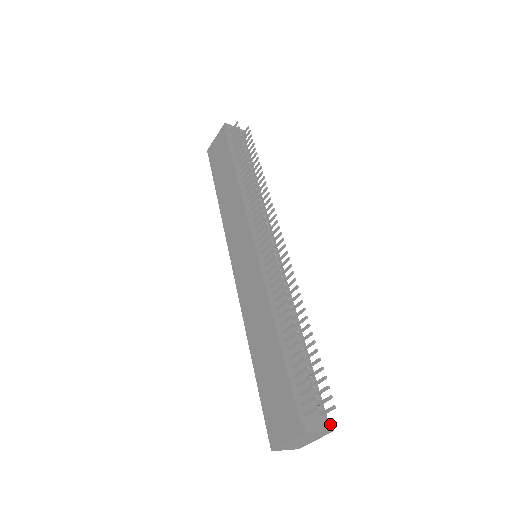
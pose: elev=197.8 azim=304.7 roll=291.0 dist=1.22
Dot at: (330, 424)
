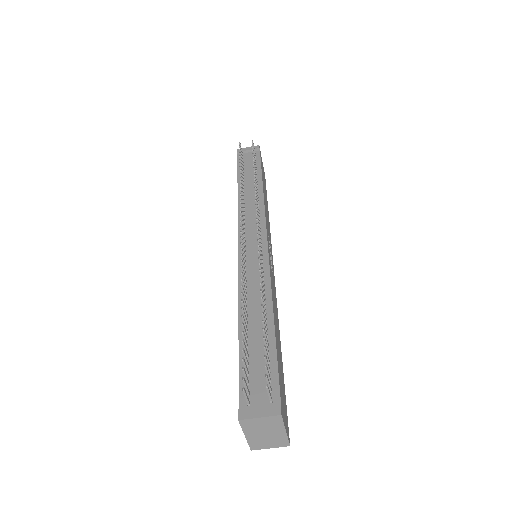
Dot at: (277, 408)
